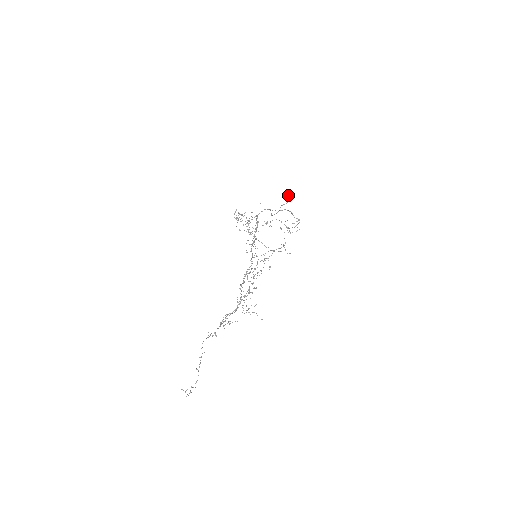
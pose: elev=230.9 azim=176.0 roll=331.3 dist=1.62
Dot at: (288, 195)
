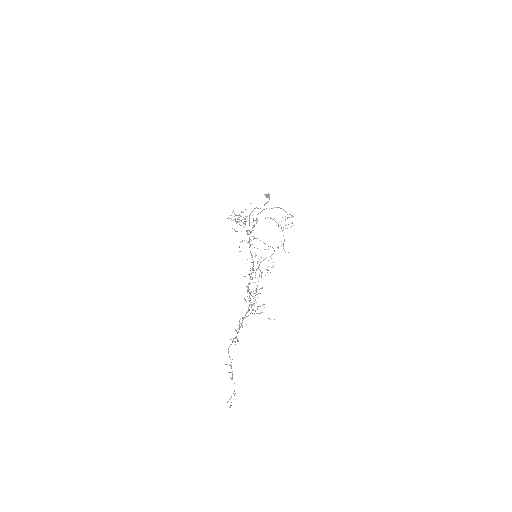
Dot at: (268, 193)
